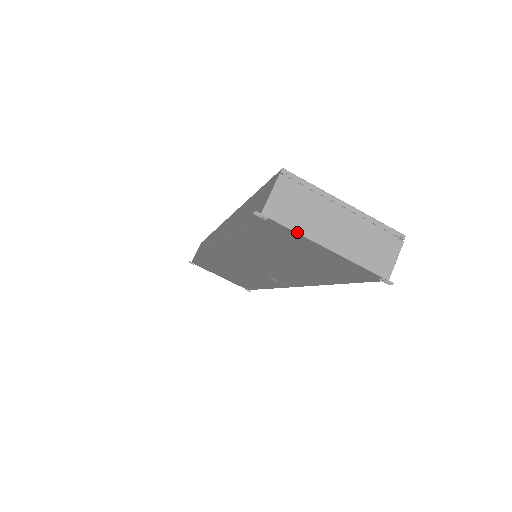
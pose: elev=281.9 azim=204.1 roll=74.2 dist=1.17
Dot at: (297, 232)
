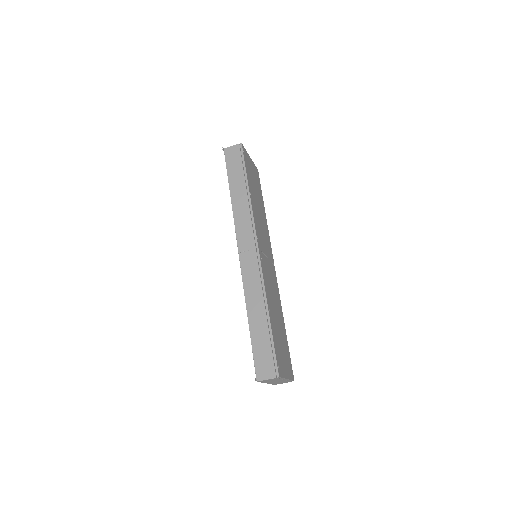
Dot at: occluded
